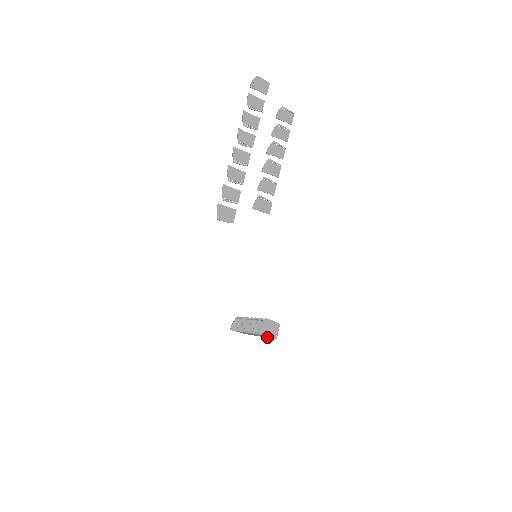
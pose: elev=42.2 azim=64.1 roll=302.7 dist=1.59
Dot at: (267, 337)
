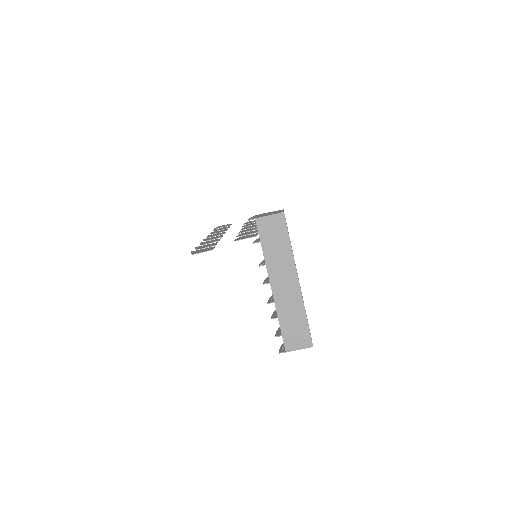
Dot at: (288, 246)
